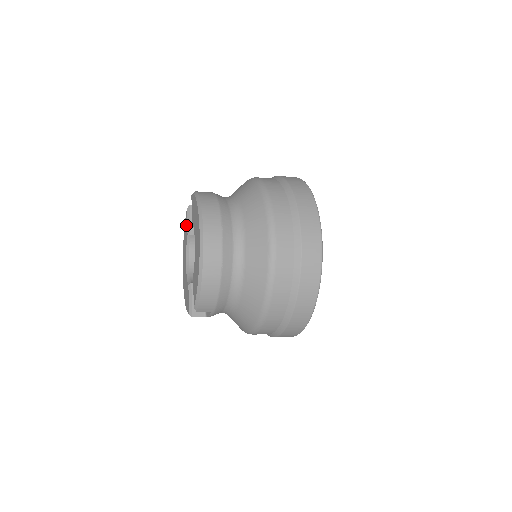
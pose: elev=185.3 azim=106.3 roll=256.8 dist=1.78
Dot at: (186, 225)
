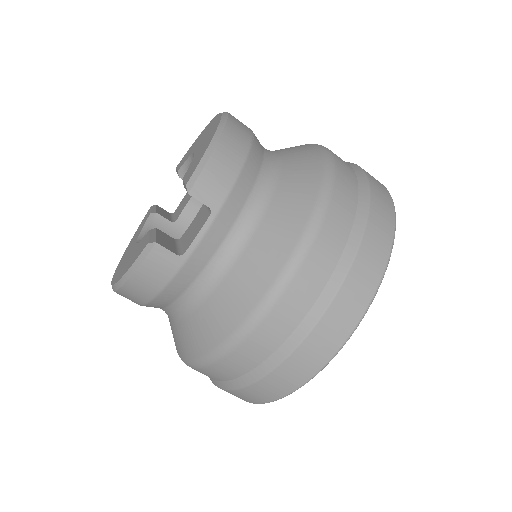
Dot at: (145, 218)
